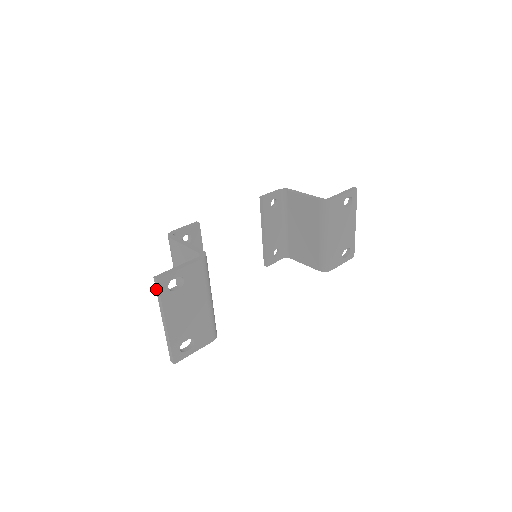
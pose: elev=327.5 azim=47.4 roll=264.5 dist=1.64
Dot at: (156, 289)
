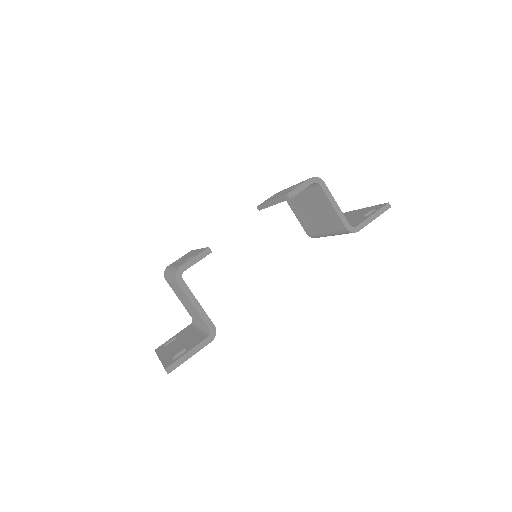
Dot at: occluded
